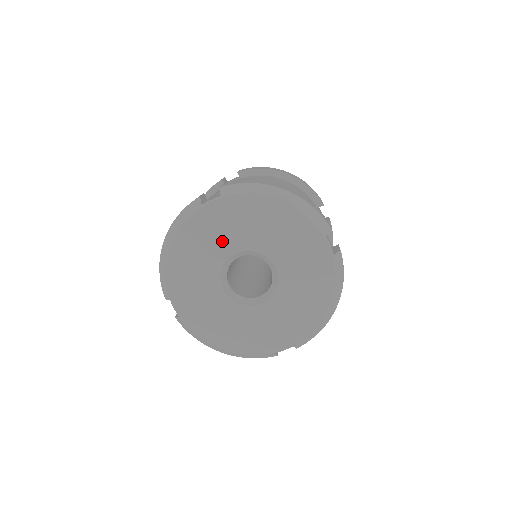
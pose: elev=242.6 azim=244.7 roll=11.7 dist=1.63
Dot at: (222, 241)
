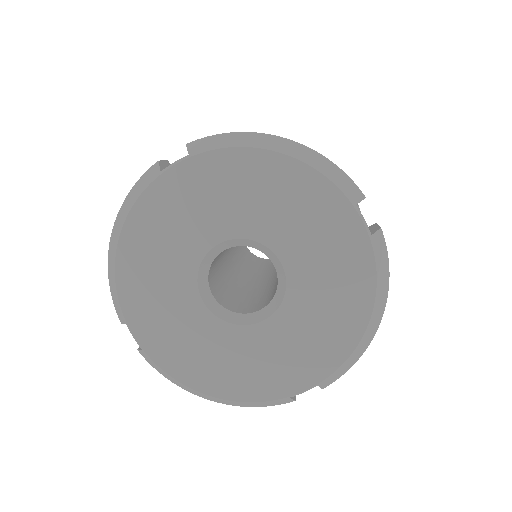
Dot at: (195, 226)
